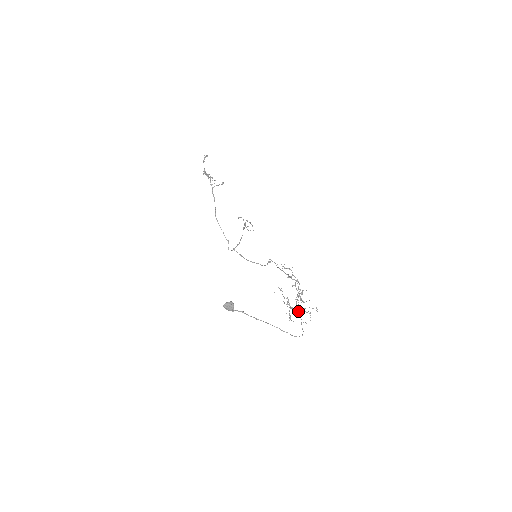
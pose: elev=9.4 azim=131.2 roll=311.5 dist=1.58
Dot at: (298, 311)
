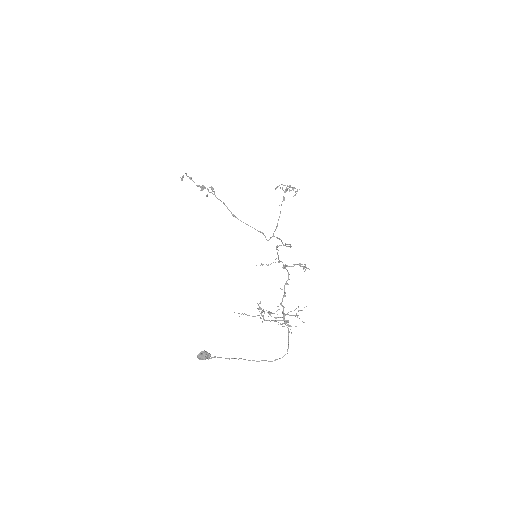
Dot at: (282, 320)
